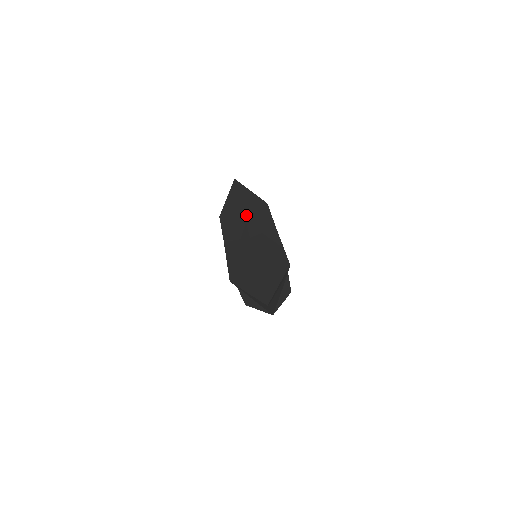
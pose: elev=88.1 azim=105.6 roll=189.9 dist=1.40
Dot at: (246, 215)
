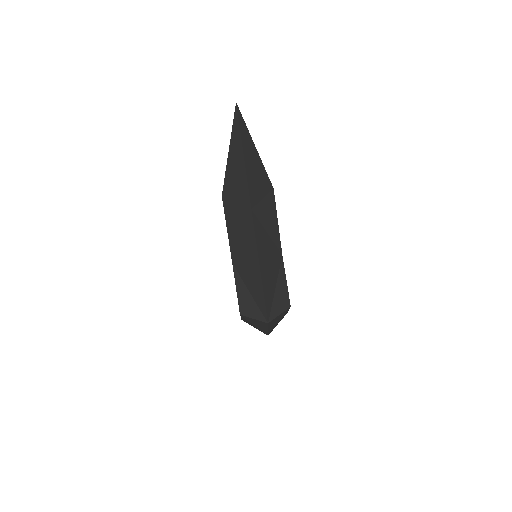
Dot at: occluded
